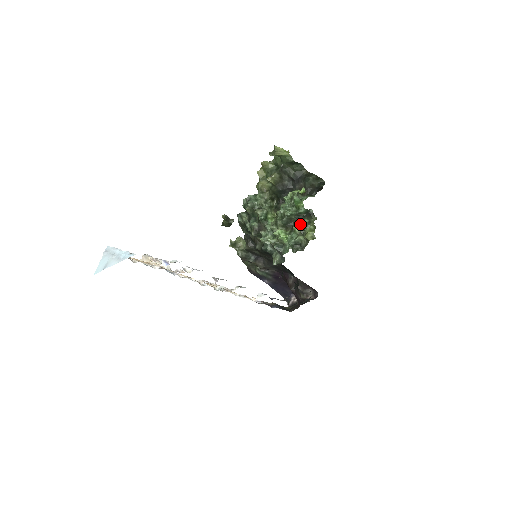
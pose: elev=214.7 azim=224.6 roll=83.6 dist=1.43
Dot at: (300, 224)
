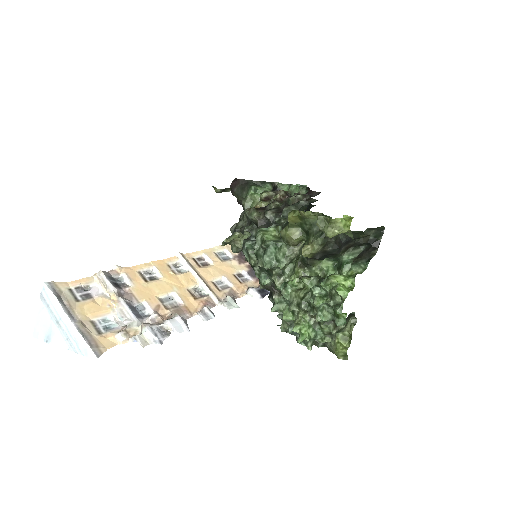
Dot at: (332, 325)
